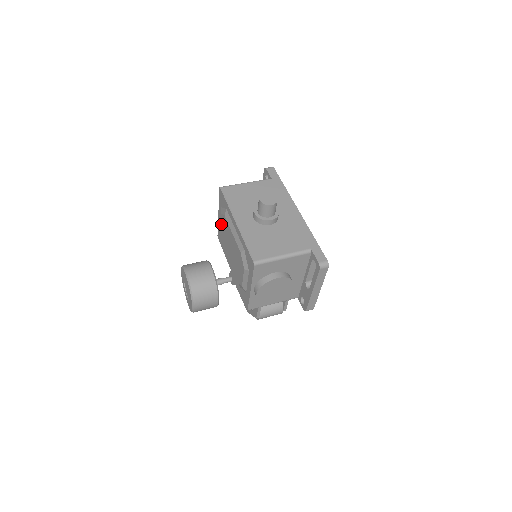
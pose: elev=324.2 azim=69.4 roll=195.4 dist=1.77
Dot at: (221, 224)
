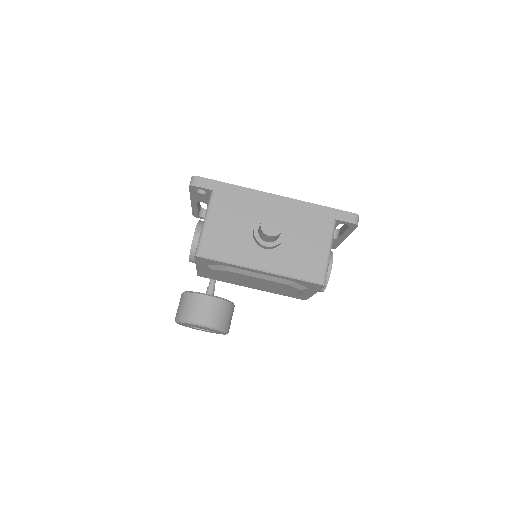
Dot at: (217, 274)
